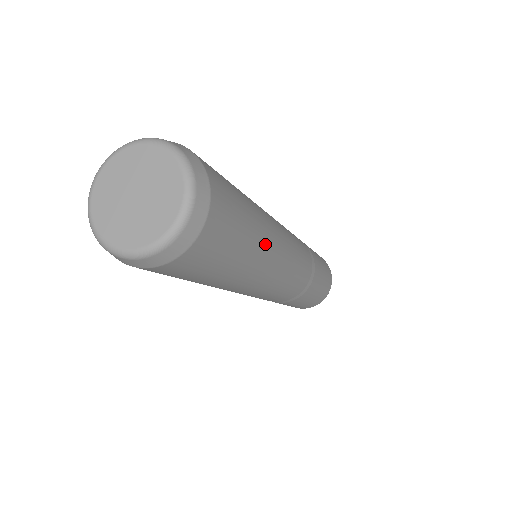
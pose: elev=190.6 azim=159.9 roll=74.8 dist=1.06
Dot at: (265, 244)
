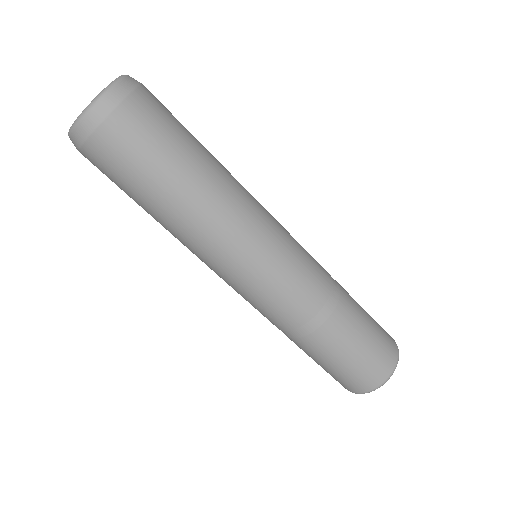
Dot at: (224, 171)
